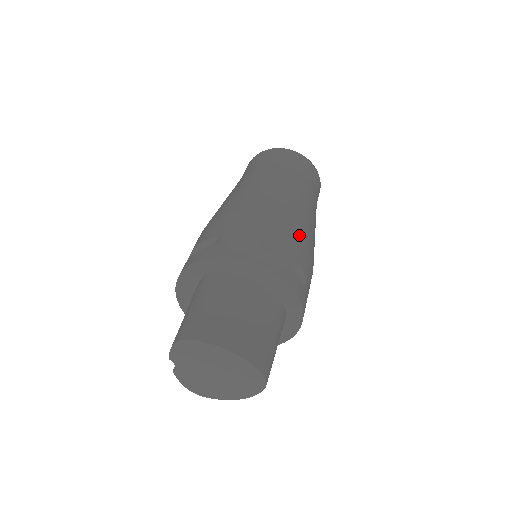
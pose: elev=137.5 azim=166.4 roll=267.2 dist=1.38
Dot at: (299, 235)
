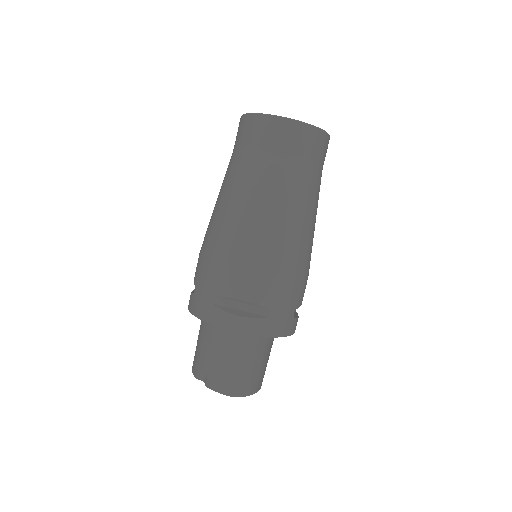
Dot at: occluded
